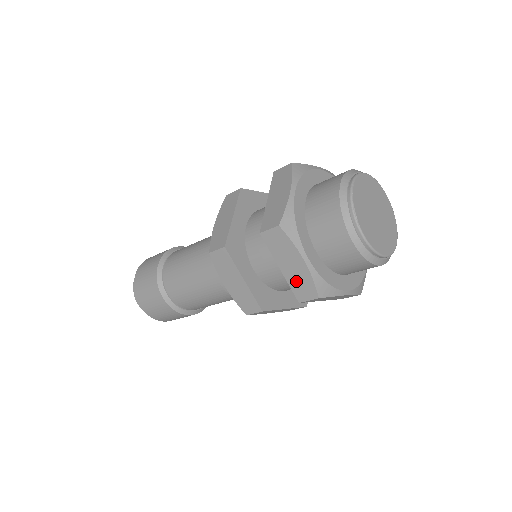
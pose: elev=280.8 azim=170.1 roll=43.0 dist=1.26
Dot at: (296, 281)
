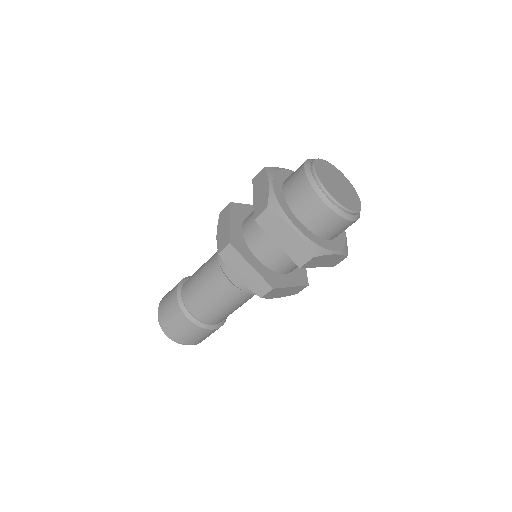
Dot at: (292, 250)
